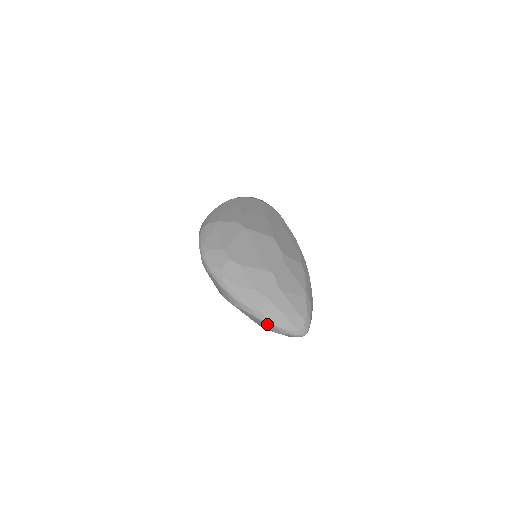
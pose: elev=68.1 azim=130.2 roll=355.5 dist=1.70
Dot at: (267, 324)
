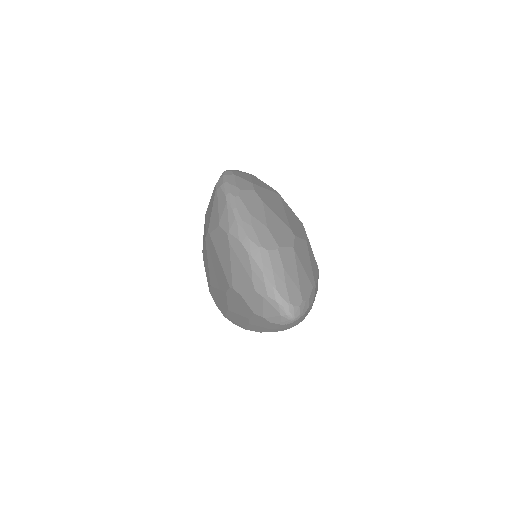
Dot at: (256, 271)
